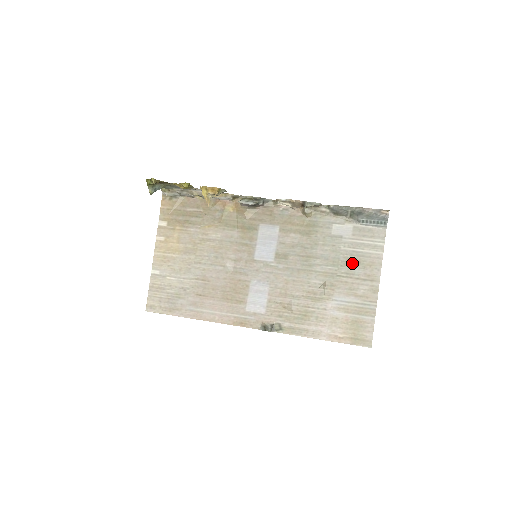
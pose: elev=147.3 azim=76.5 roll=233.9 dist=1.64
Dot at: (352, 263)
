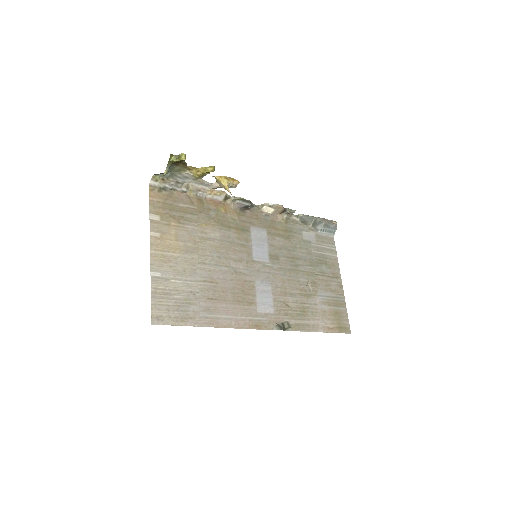
Dot at: (322, 264)
